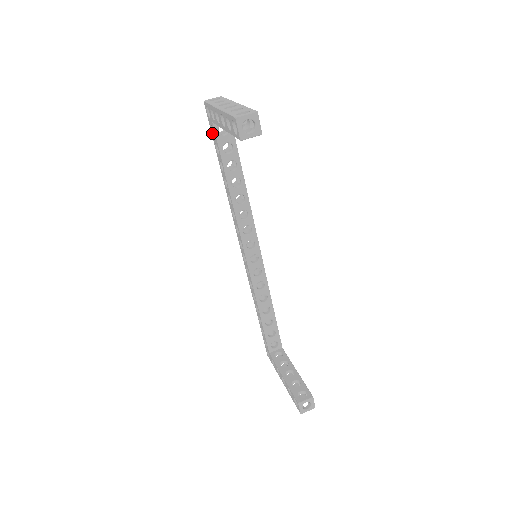
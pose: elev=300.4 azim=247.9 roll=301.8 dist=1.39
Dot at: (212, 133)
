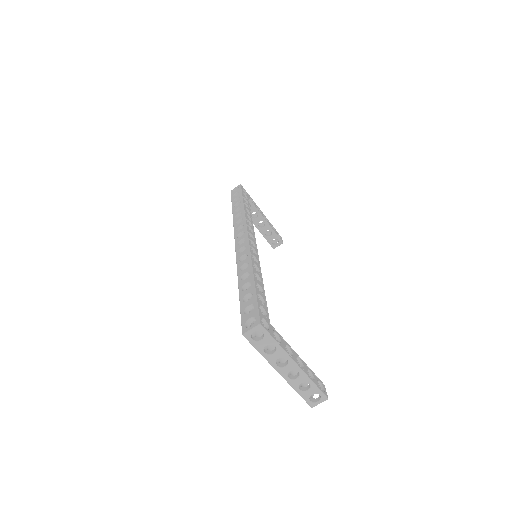
Dot at: occluded
